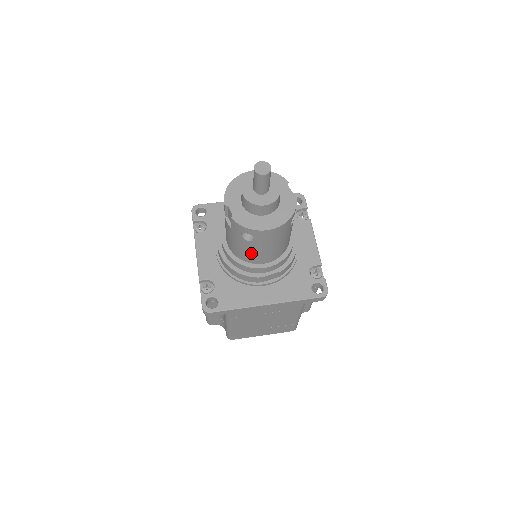
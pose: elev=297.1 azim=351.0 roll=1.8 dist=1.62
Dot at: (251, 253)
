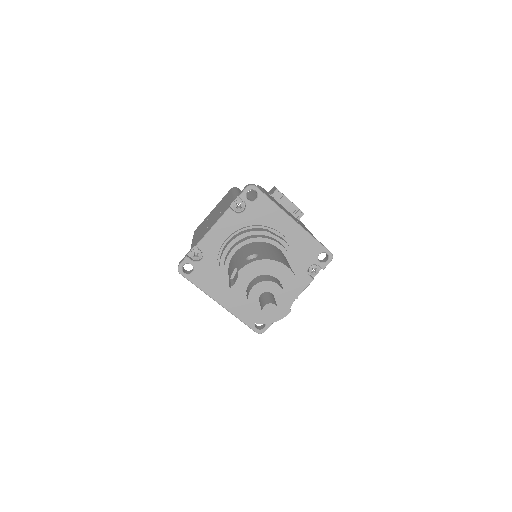
Dot at: occluded
